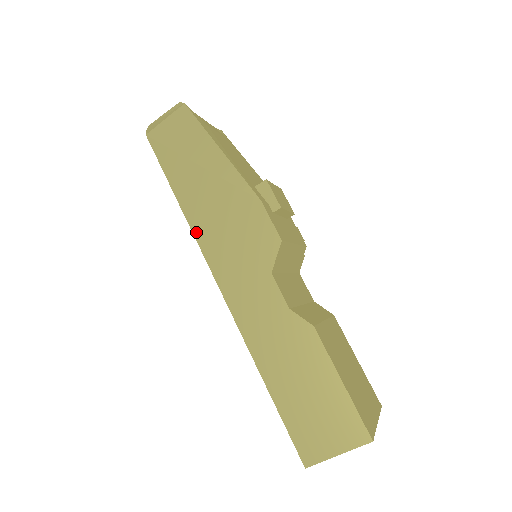
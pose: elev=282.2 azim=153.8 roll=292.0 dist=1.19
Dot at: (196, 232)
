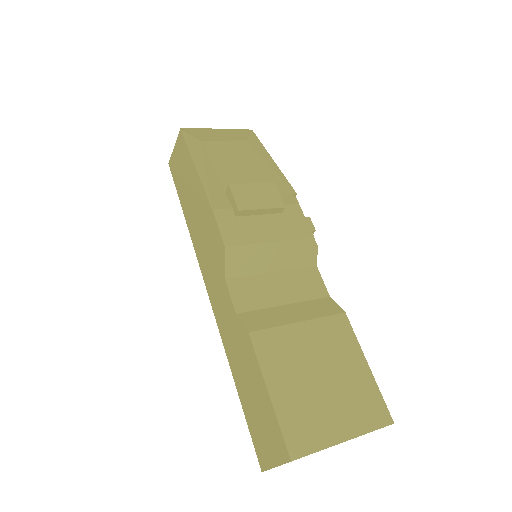
Dot at: (194, 243)
